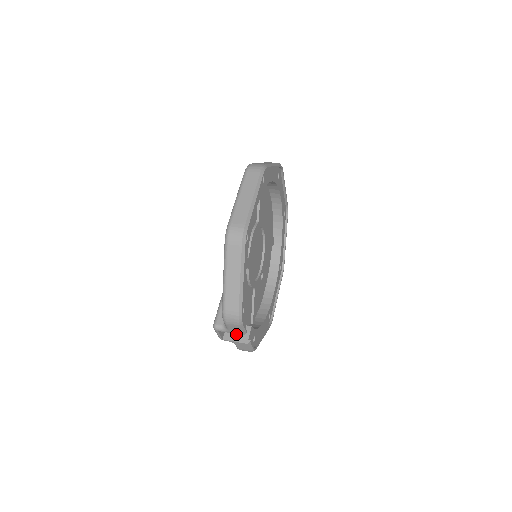
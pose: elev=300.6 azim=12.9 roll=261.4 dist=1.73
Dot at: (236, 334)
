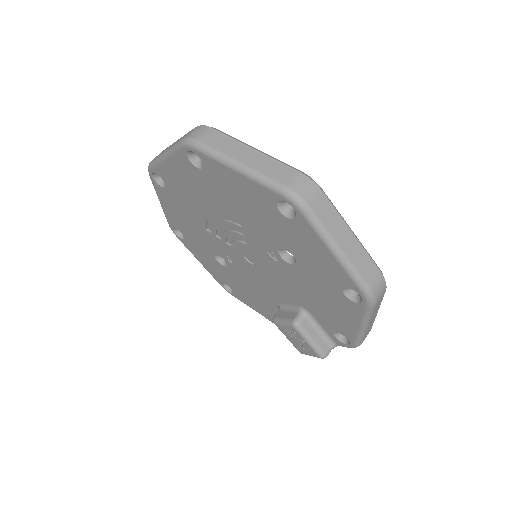
Dot at: occluded
